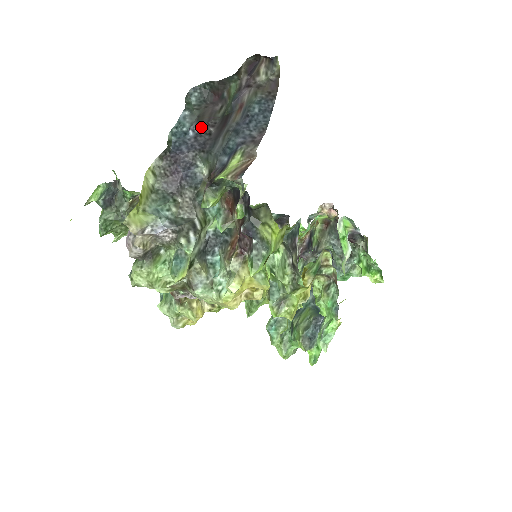
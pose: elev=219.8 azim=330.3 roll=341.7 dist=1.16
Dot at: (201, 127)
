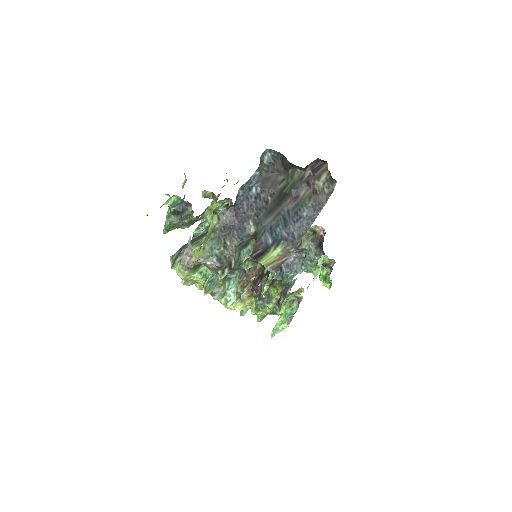
Dot at: (263, 191)
